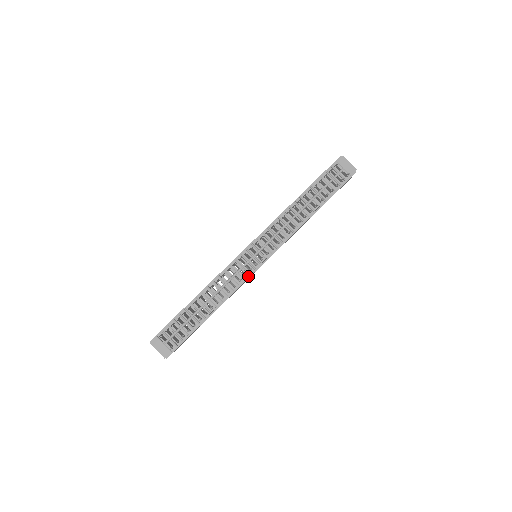
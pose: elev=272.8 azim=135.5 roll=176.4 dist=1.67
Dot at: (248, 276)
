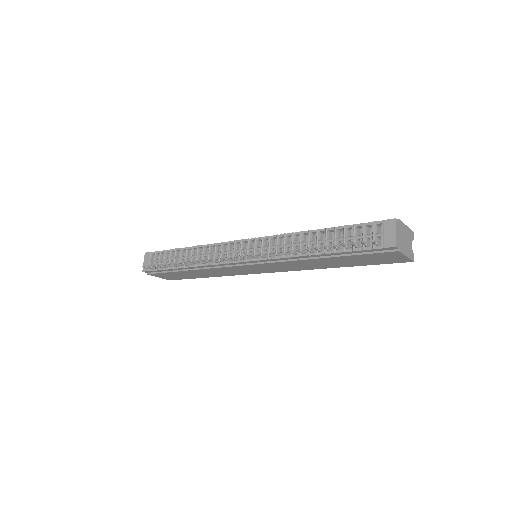
Dot at: (229, 265)
